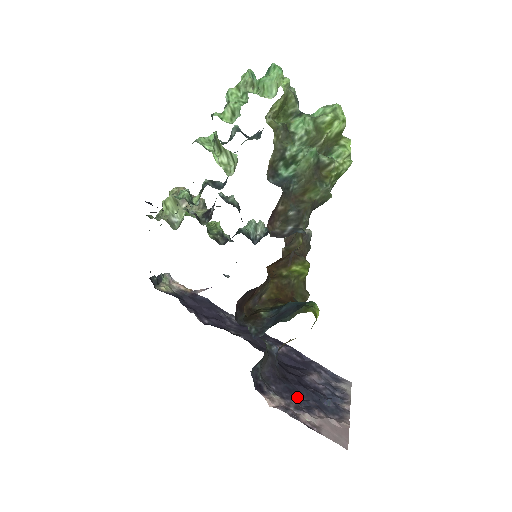
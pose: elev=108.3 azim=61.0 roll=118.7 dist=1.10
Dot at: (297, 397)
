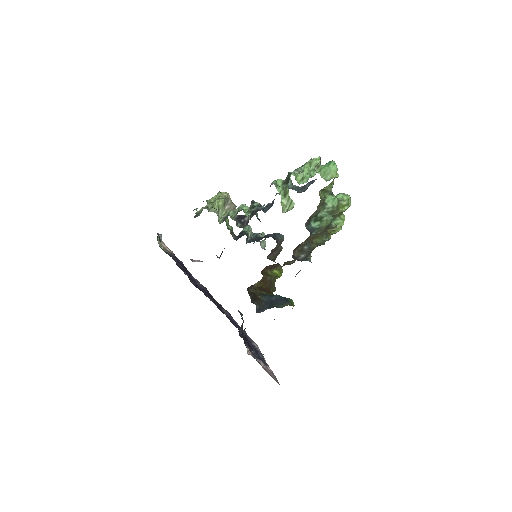
Dot at: occluded
